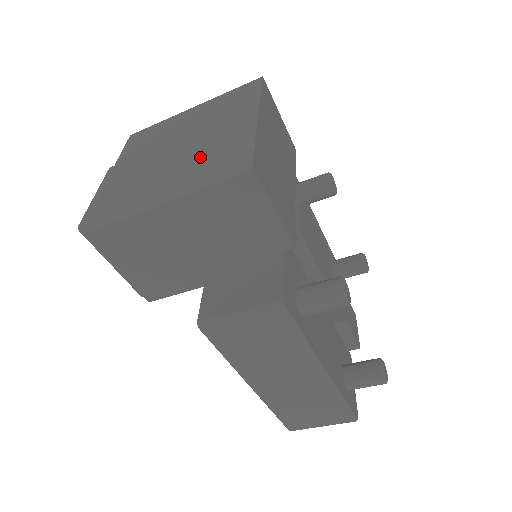
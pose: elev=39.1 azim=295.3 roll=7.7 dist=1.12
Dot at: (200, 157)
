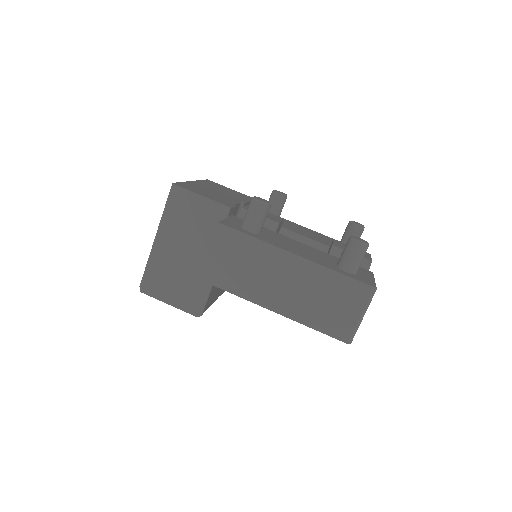
Dot at: occluded
